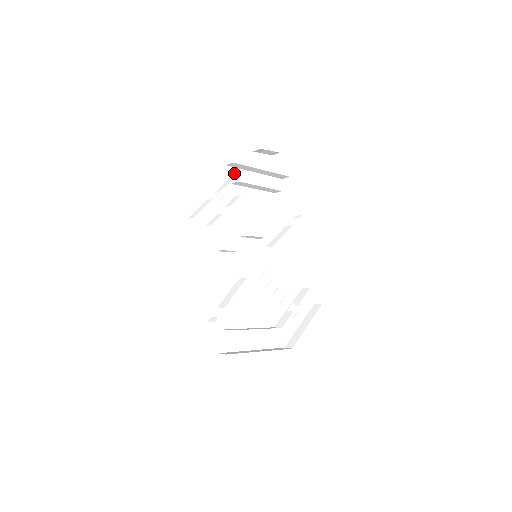
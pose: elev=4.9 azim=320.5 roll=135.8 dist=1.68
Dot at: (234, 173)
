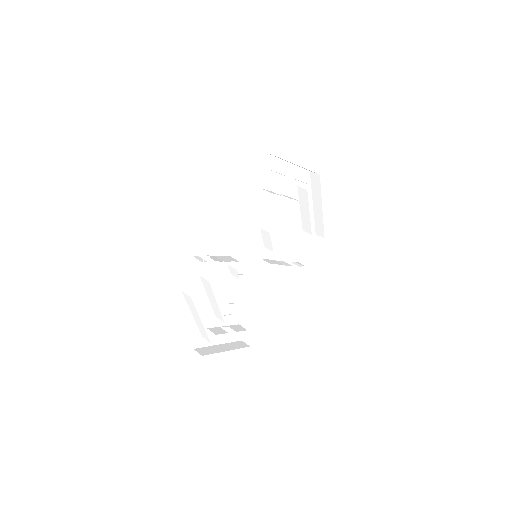
Dot at: (212, 203)
